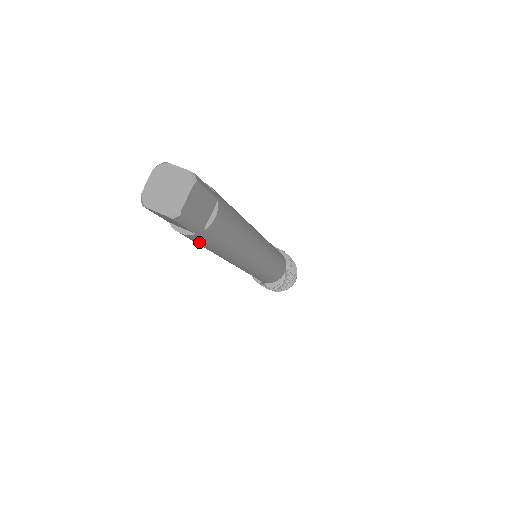
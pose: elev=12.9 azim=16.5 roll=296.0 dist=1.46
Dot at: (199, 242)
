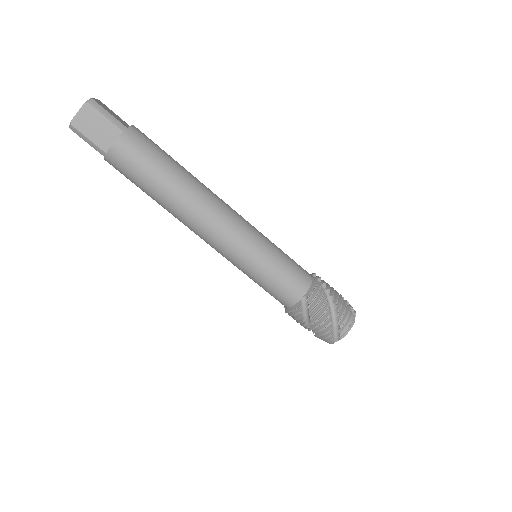
Dot at: (139, 155)
